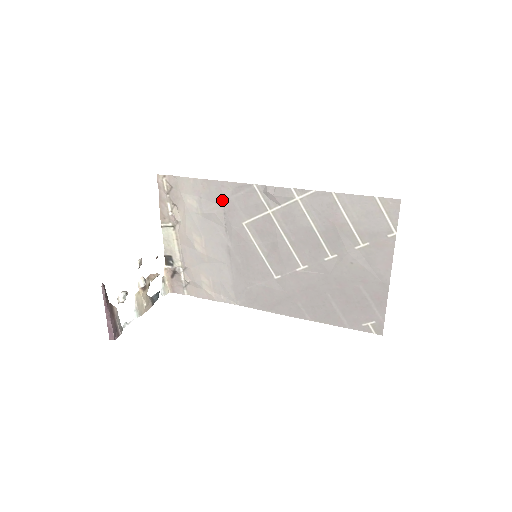
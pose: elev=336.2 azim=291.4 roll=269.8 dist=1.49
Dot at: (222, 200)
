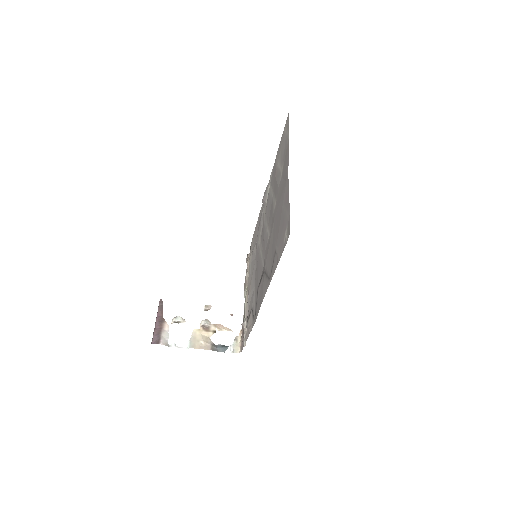
Dot at: (256, 237)
